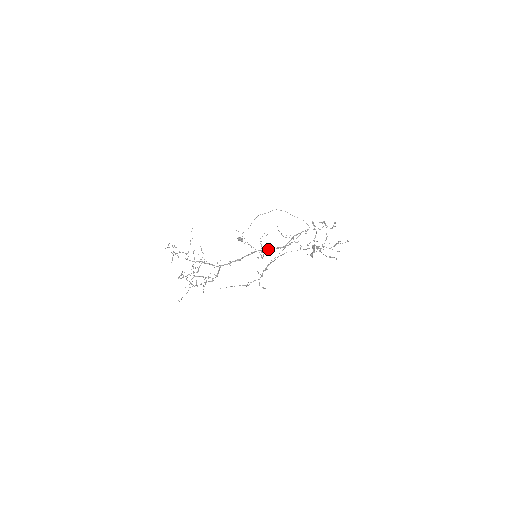
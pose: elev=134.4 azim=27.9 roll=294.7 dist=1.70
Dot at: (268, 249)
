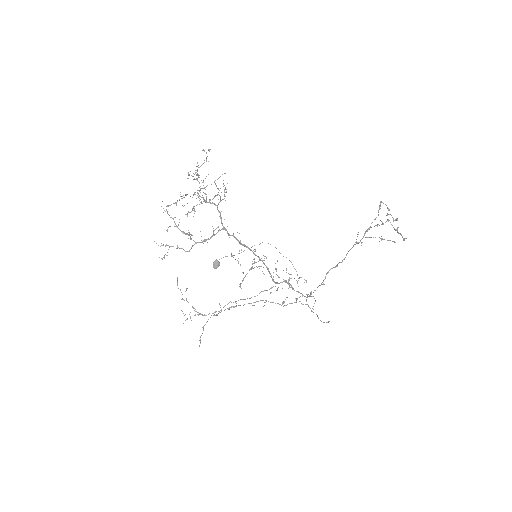
Dot at: (265, 265)
